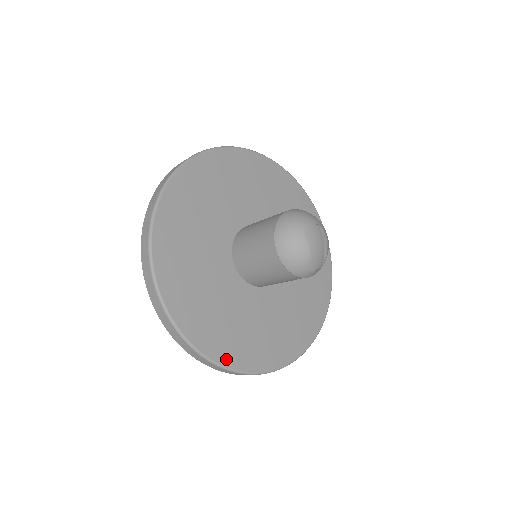
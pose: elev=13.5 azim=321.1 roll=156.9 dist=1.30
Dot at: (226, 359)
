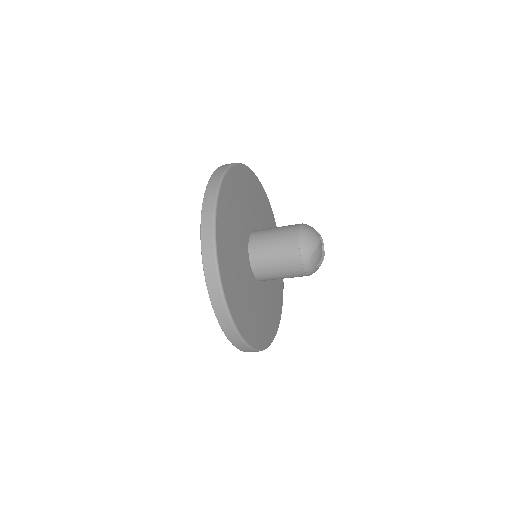
Dot at: (221, 264)
